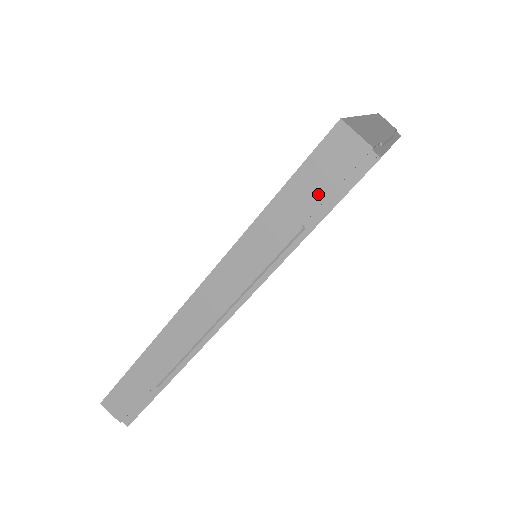
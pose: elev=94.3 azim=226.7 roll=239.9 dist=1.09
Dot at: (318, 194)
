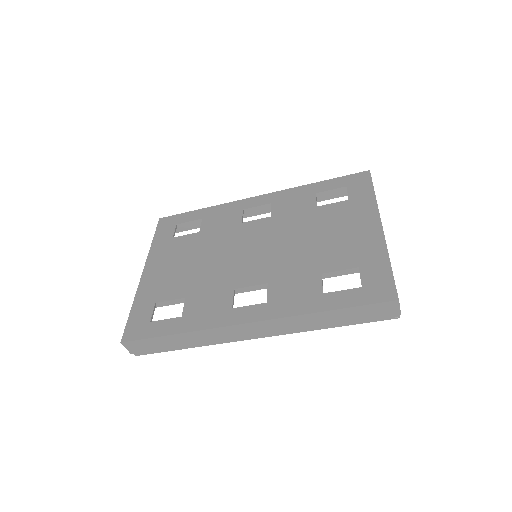
Dot at: (360, 318)
